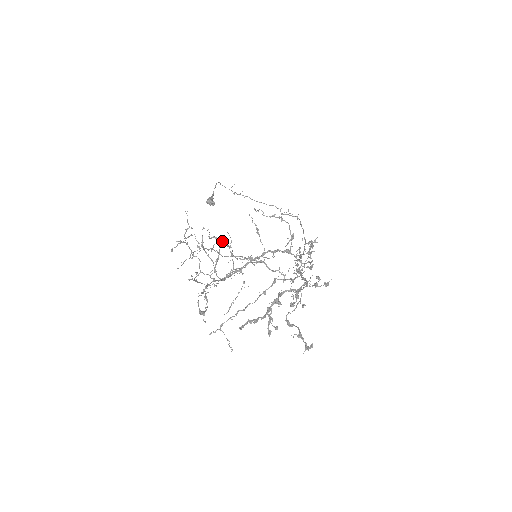
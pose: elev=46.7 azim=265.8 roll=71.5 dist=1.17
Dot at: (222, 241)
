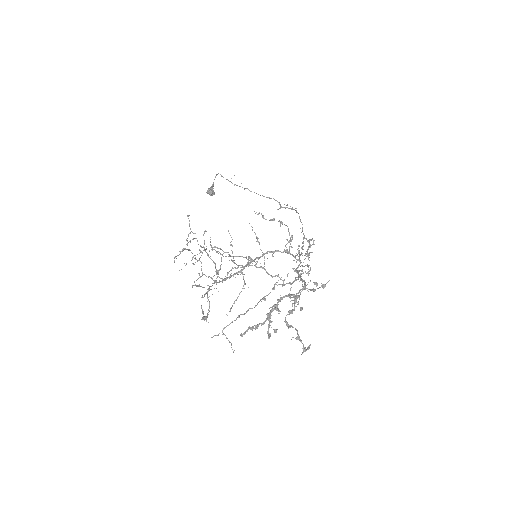
Dot at: (223, 251)
